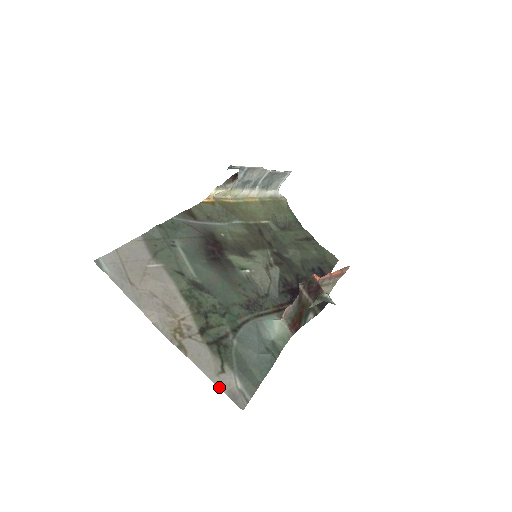
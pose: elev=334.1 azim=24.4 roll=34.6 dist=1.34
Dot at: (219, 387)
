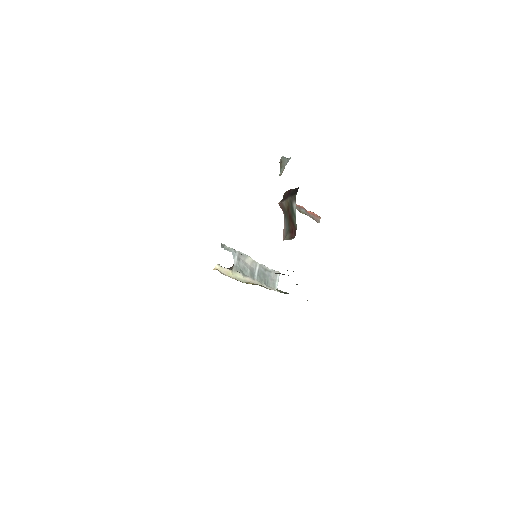
Dot at: occluded
